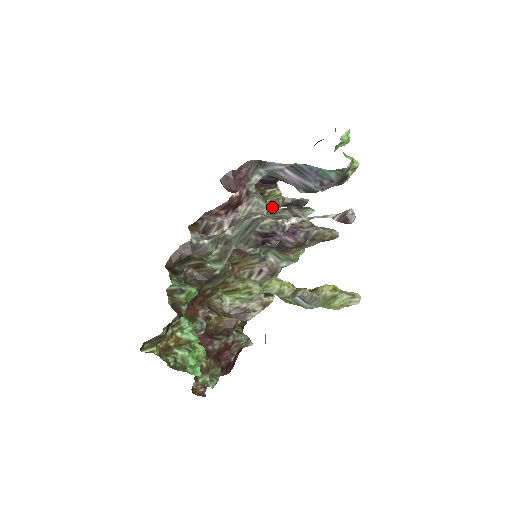
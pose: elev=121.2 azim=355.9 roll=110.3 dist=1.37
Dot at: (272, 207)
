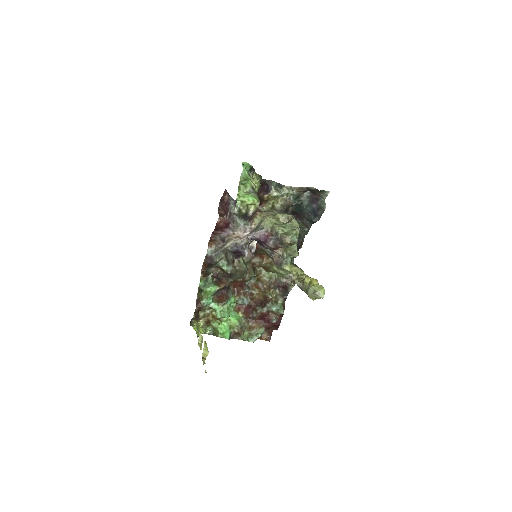
Dot at: (288, 199)
